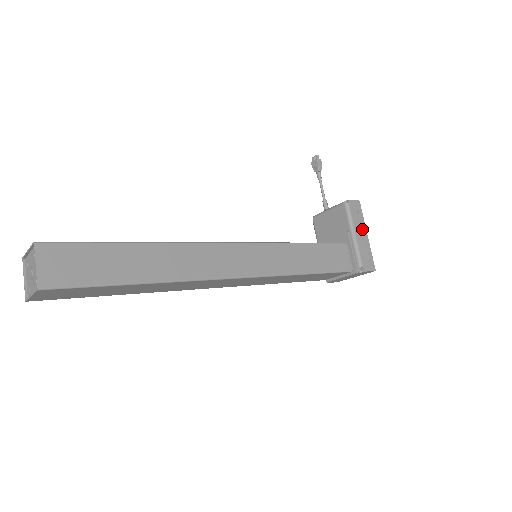
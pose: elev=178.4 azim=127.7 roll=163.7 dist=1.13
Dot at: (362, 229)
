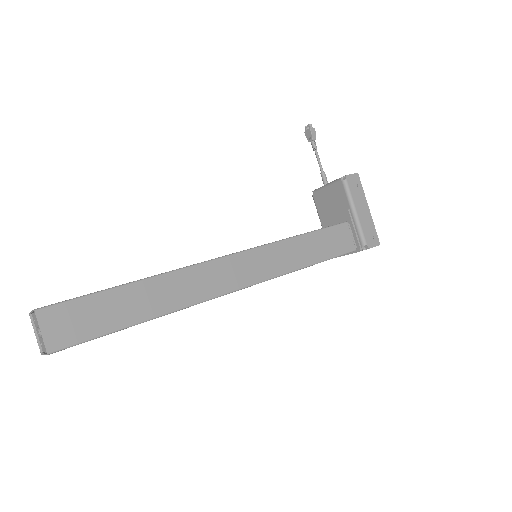
Dot at: (363, 204)
